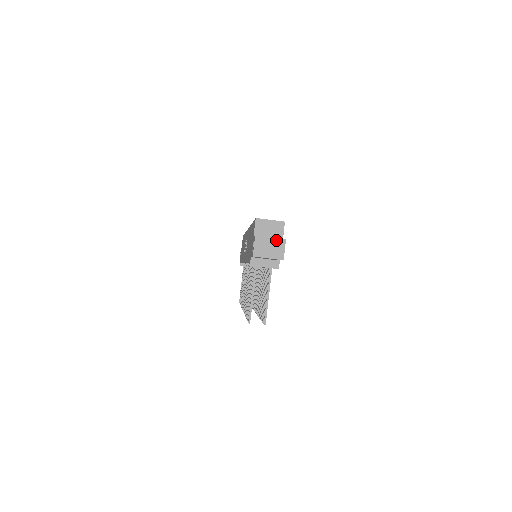
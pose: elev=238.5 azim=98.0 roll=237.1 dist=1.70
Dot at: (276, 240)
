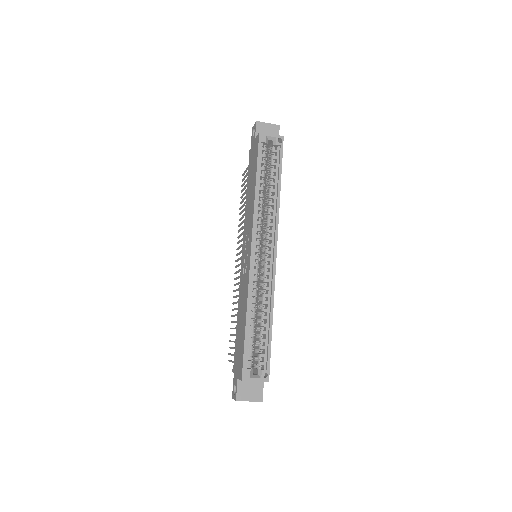
Dot at: (254, 401)
